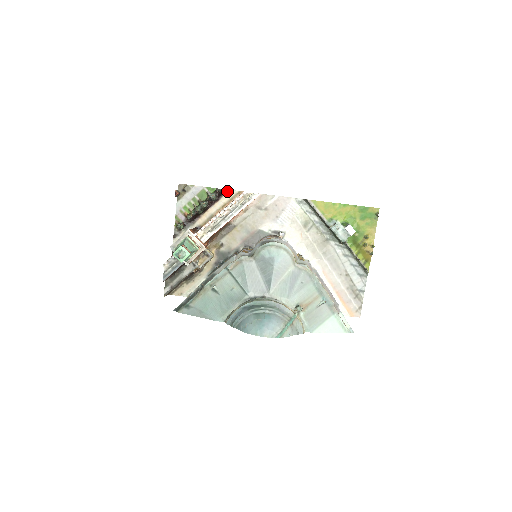
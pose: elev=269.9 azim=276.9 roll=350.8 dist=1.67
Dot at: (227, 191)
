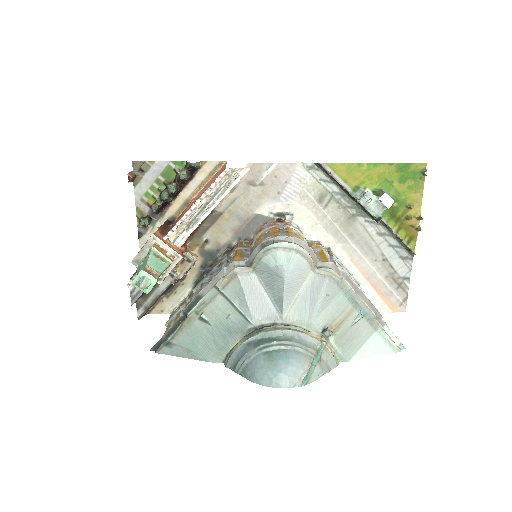
Dot at: (203, 163)
